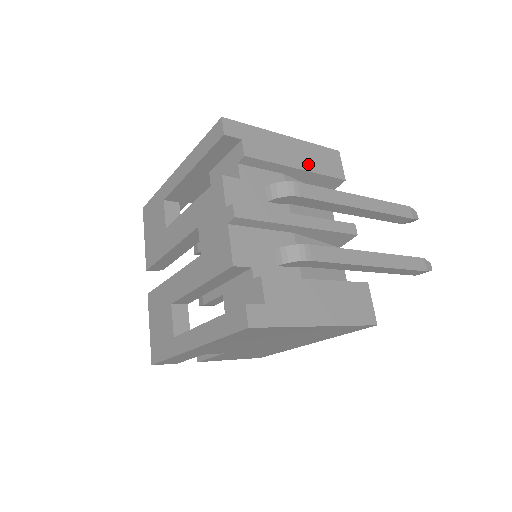
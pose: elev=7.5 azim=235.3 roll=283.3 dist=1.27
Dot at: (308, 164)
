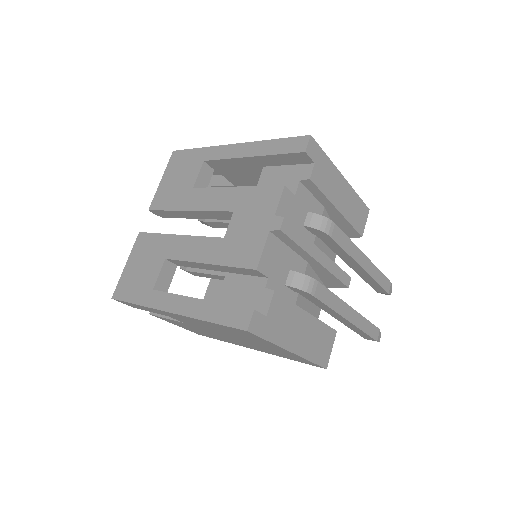
Dot at: (346, 210)
